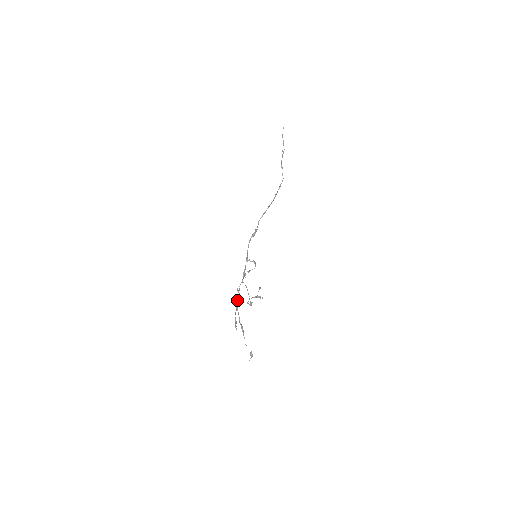
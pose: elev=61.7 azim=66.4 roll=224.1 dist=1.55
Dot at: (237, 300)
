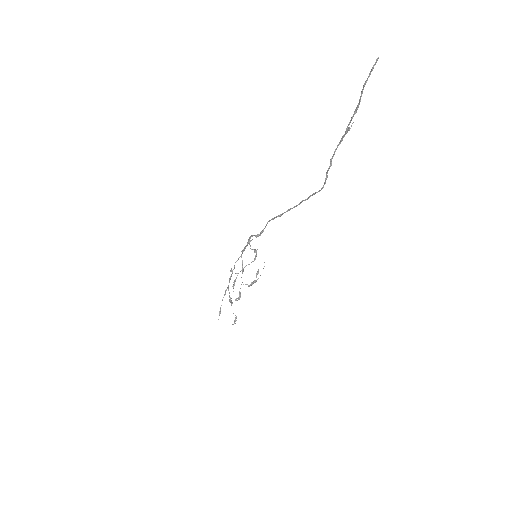
Dot at: (229, 280)
